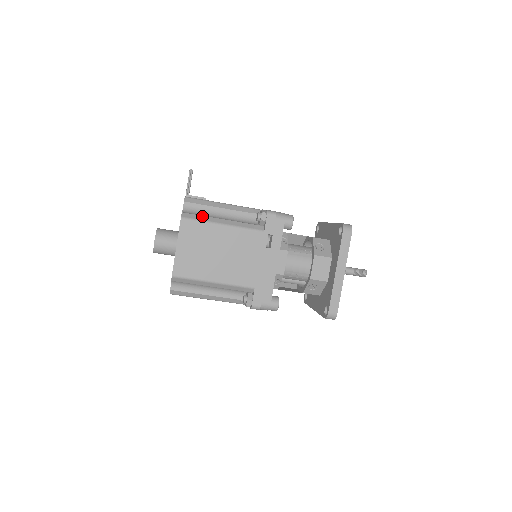
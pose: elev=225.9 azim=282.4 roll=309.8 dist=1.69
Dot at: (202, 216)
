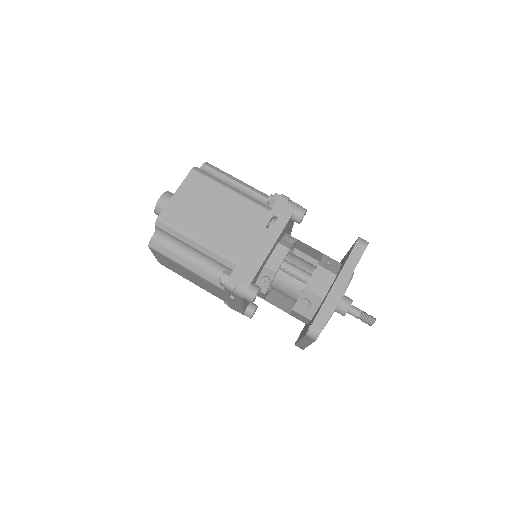
Dot at: occluded
